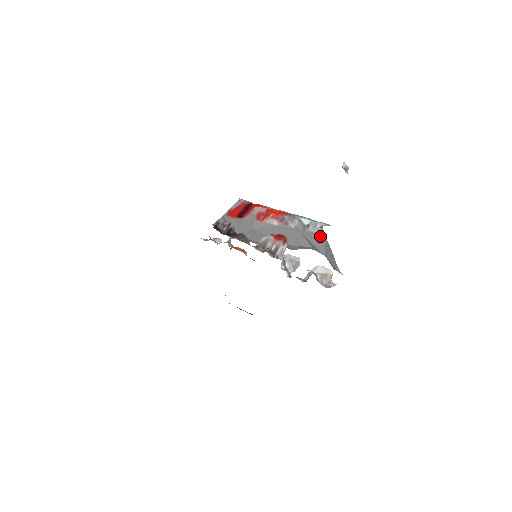
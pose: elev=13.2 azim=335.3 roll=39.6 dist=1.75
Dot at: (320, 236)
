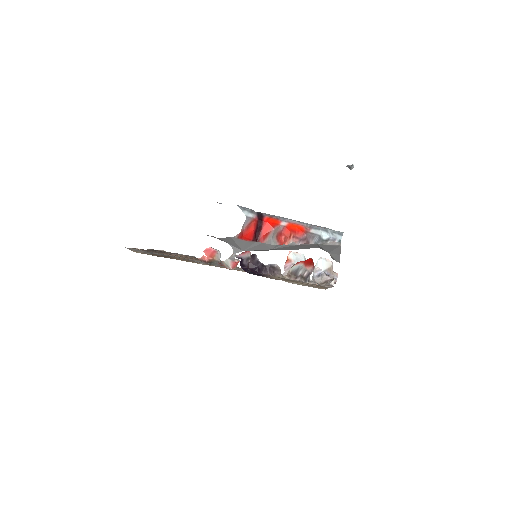
Dot at: (335, 246)
